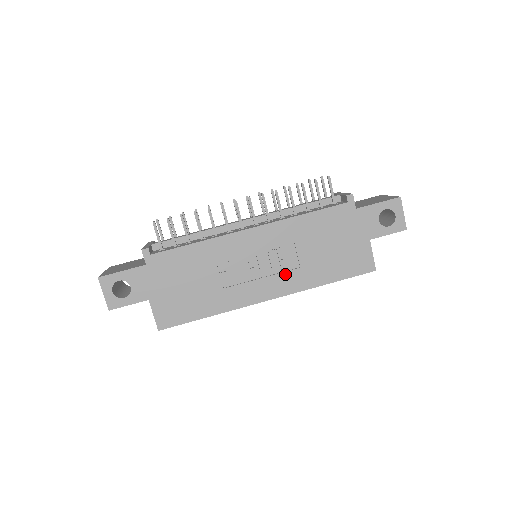
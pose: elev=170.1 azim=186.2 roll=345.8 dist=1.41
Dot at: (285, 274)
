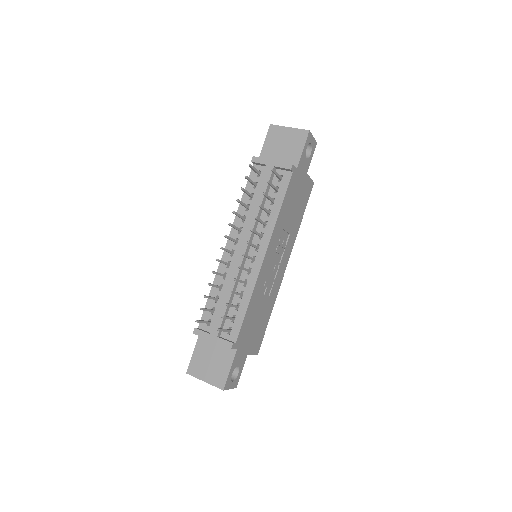
Dot at: (286, 247)
